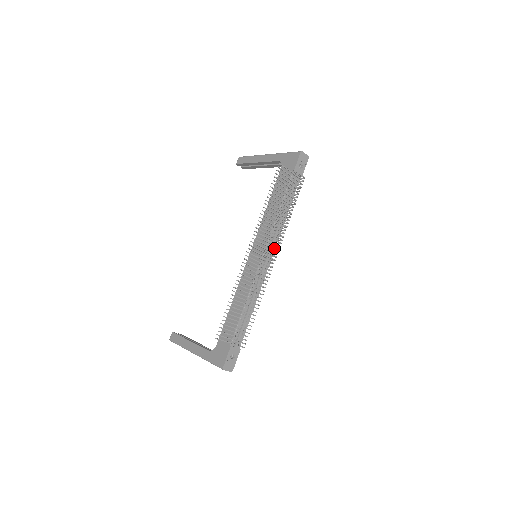
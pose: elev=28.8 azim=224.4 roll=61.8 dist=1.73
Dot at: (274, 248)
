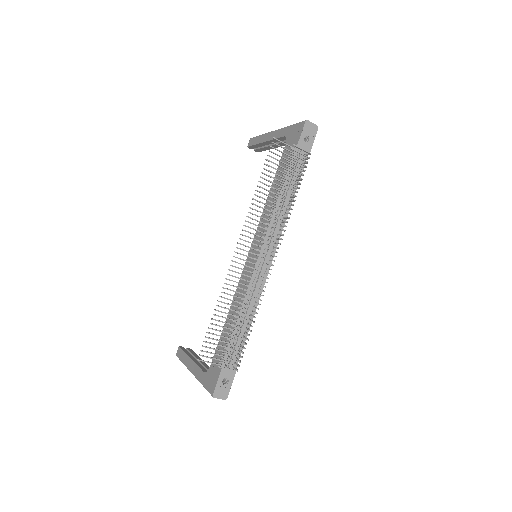
Dot at: (272, 245)
